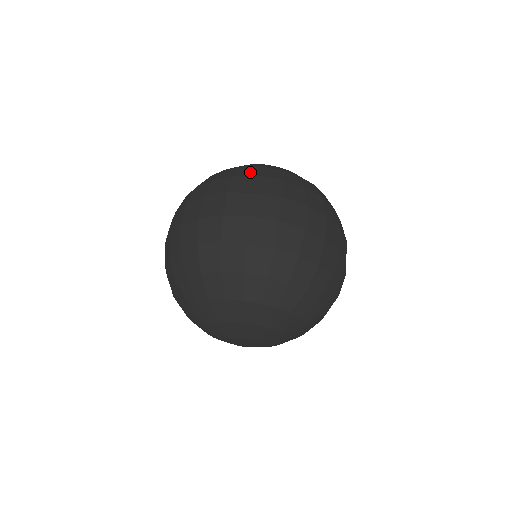
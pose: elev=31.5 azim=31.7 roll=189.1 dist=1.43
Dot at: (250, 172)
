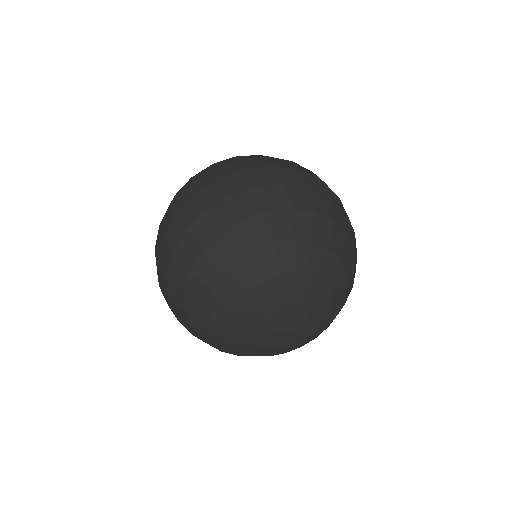
Dot at: occluded
